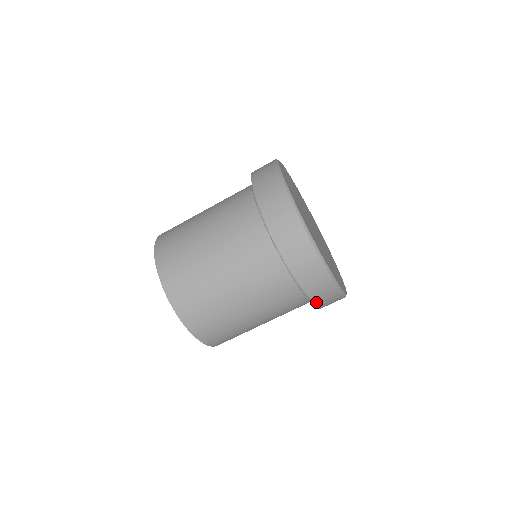
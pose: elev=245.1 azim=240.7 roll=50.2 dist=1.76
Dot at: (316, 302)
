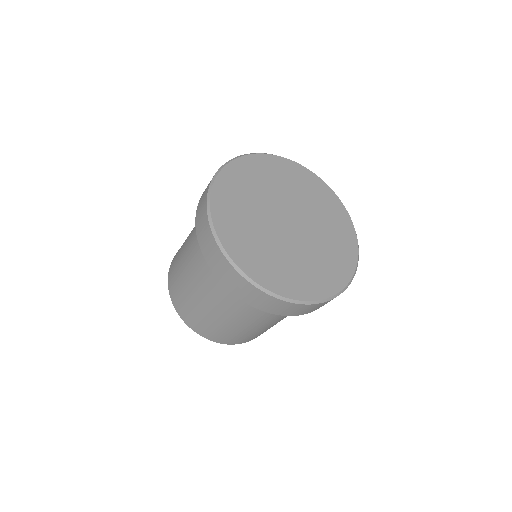
Dot at: occluded
